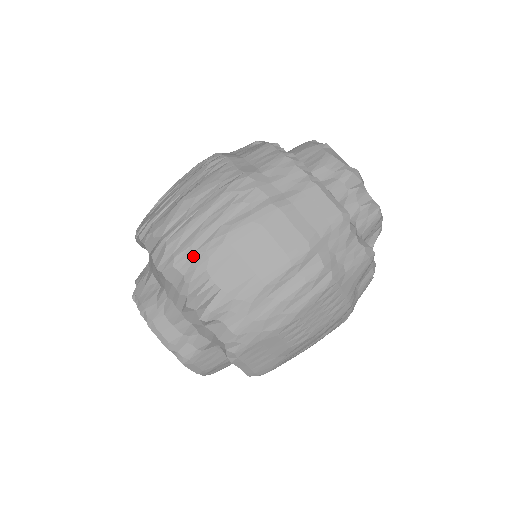
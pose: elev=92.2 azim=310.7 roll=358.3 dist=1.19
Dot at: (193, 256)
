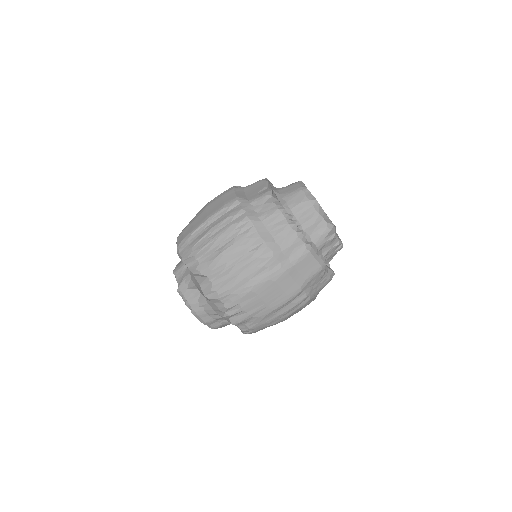
Dot at: (231, 295)
